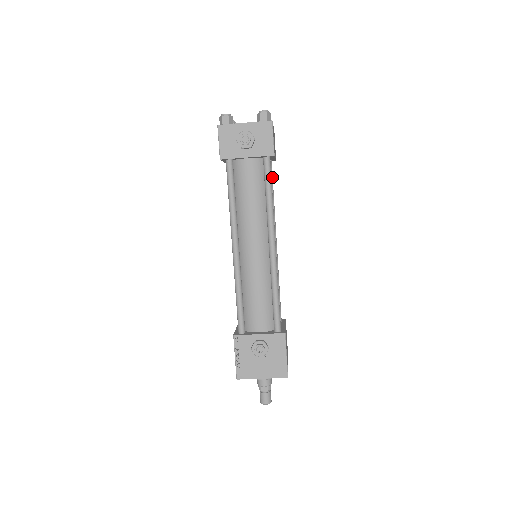
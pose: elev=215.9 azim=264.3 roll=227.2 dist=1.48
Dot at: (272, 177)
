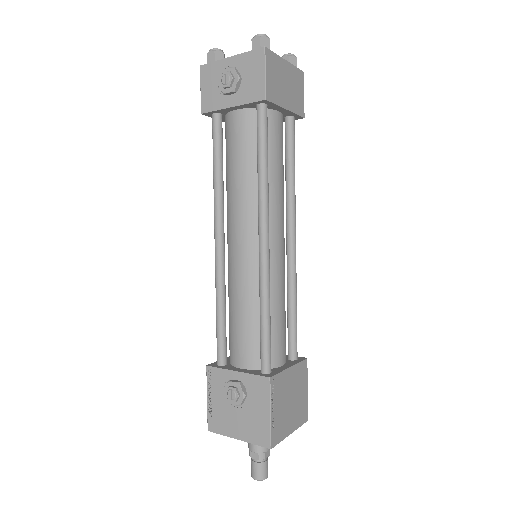
Dot at: (293, 142)
